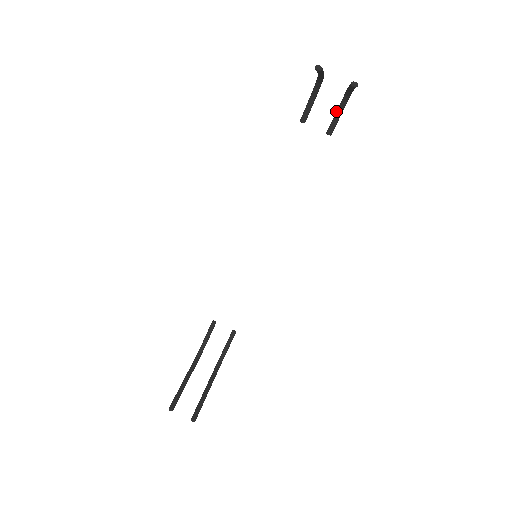
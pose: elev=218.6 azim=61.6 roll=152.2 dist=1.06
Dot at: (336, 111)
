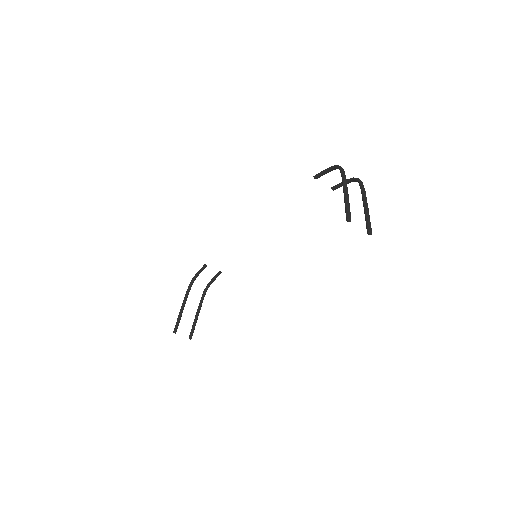
Dot at: occluded
